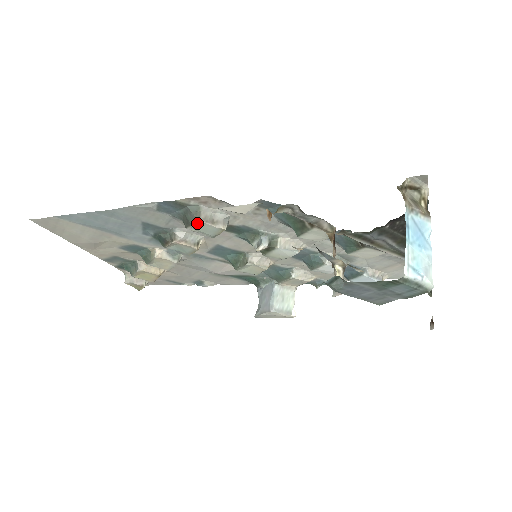
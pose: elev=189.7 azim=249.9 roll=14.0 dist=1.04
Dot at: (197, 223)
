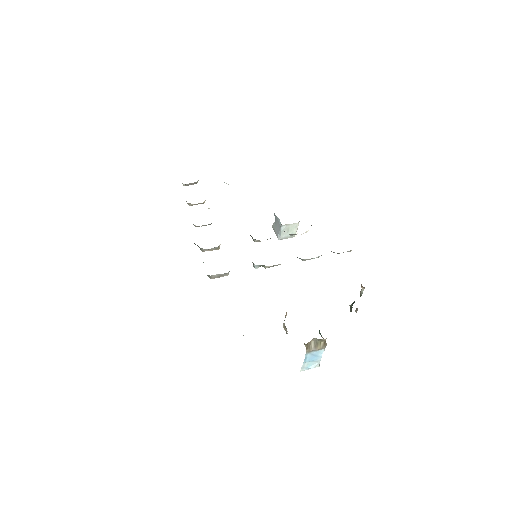
Dot at: occluded
